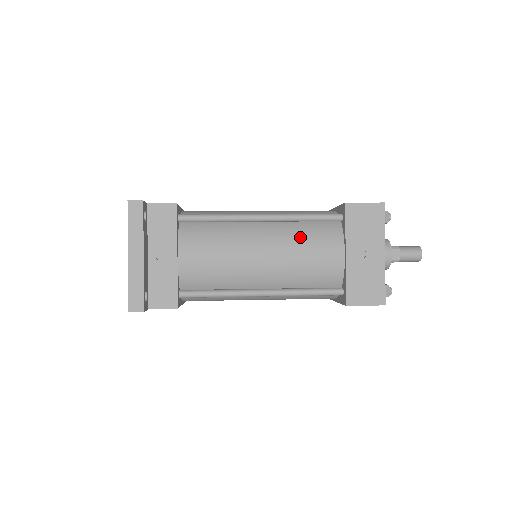
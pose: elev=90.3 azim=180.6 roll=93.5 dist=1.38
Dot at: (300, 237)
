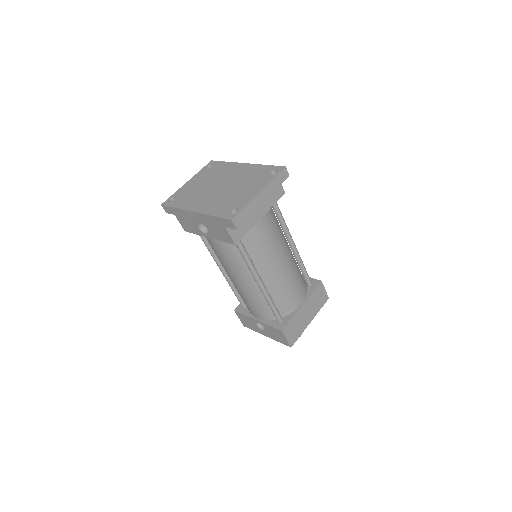
Dot at: (297, 275)
